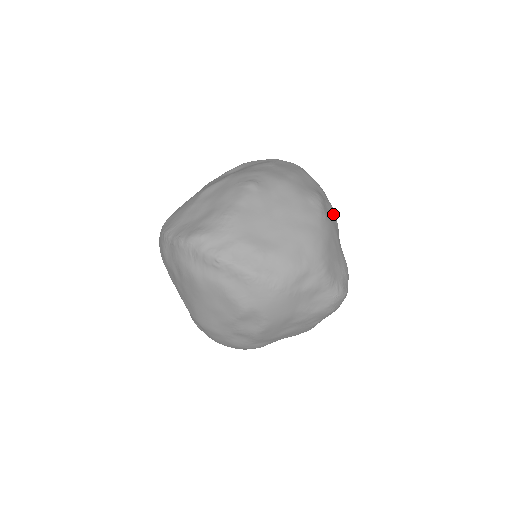
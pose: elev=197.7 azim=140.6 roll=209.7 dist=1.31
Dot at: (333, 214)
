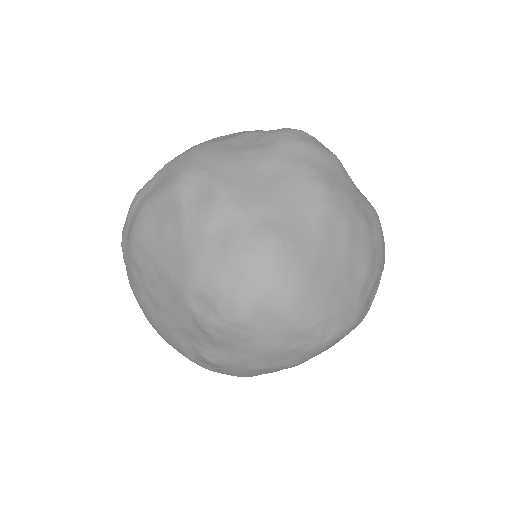
Dot at: occluded
